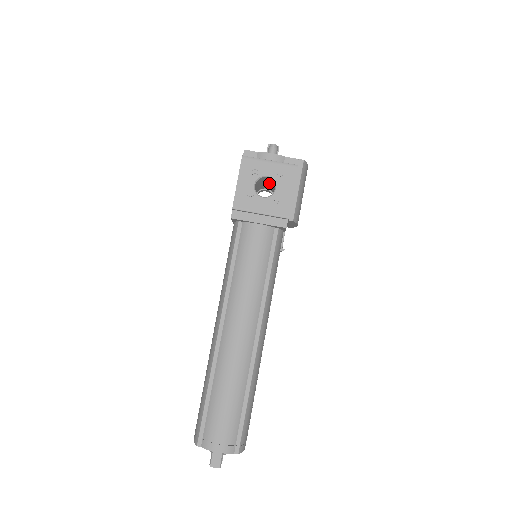
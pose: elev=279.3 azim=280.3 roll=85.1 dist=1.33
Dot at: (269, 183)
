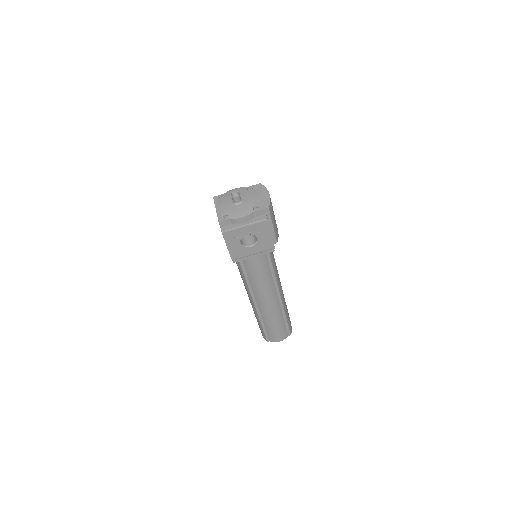
Dot at: occluded
